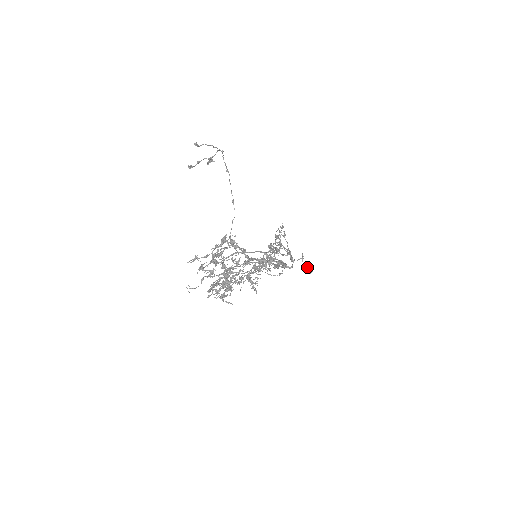
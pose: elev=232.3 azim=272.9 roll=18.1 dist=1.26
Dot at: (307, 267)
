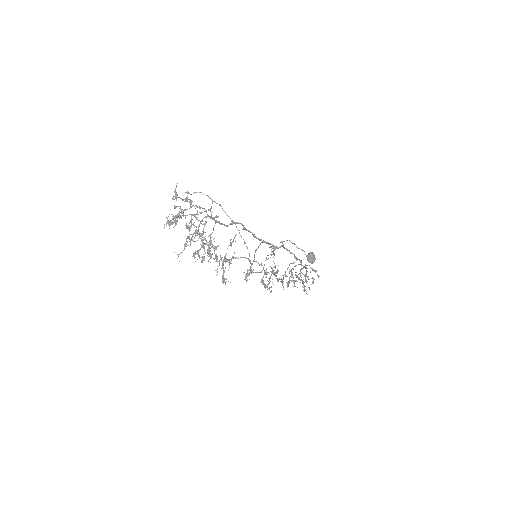
Dot at: (307, 255)
